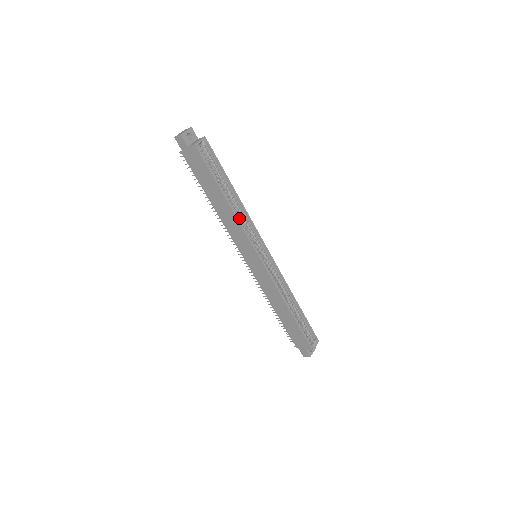
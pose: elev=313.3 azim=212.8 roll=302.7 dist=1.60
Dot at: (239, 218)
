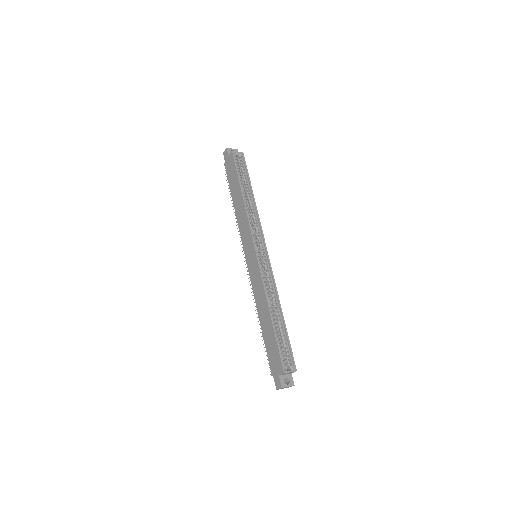
Dot at: occluded
